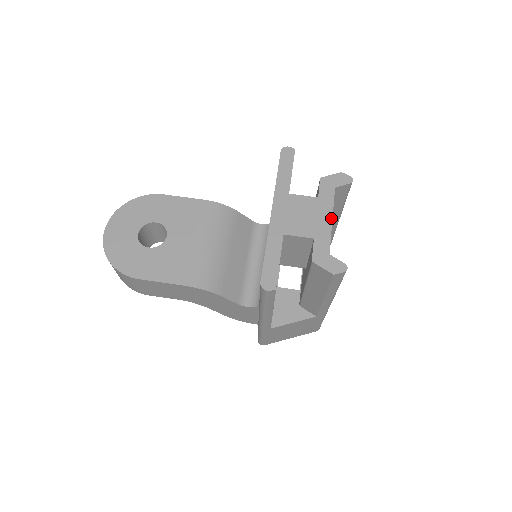
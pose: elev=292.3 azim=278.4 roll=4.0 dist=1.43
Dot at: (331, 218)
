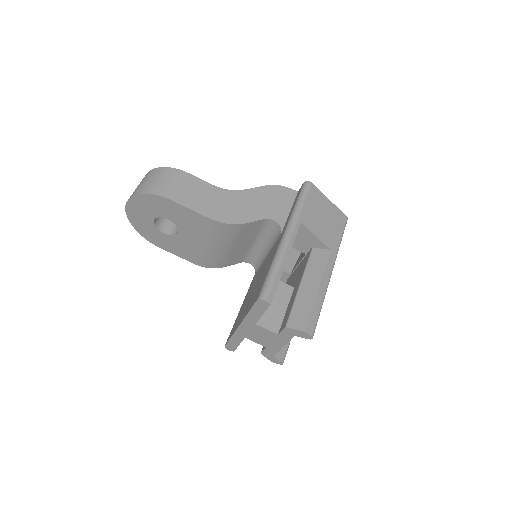
Dot at: (283, 346)
